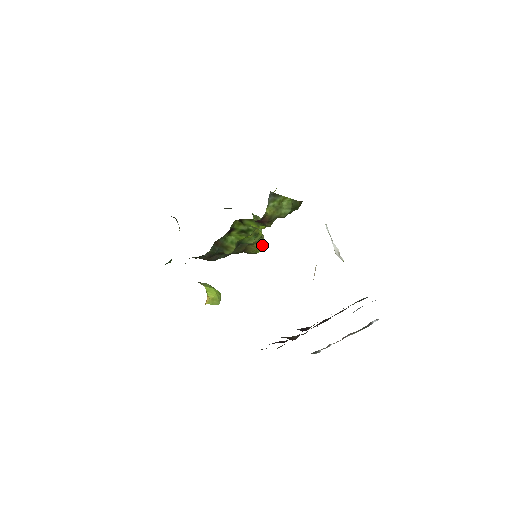
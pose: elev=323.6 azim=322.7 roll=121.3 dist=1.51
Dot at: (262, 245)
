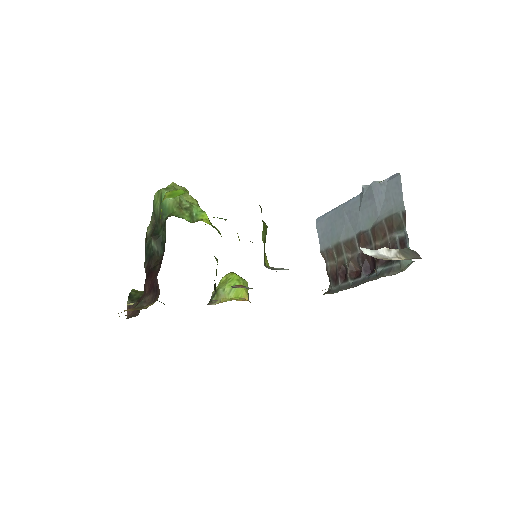
Dot at: occluded
